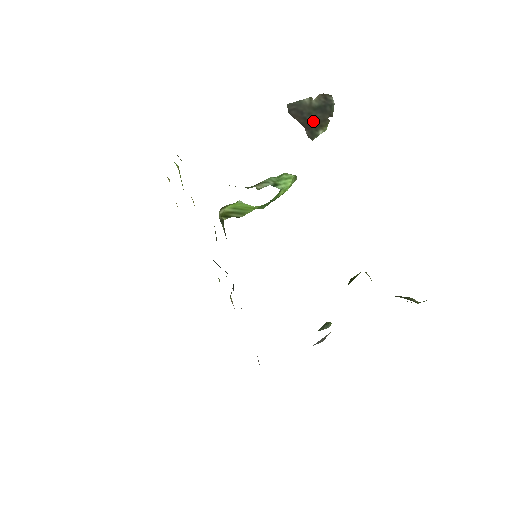
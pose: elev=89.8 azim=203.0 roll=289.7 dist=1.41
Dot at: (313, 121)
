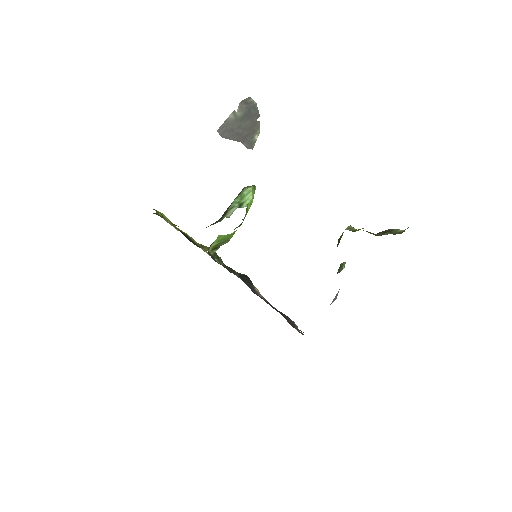
Dot at: (245, 131)
